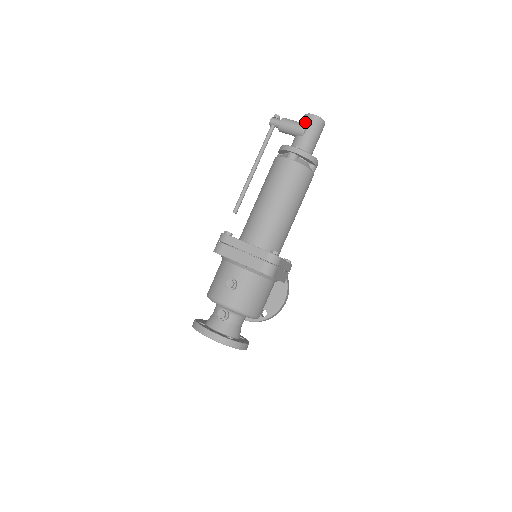
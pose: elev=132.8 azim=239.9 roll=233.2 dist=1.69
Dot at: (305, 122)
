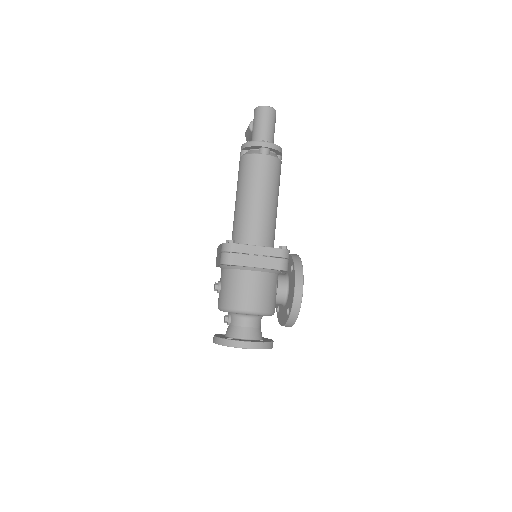
Dot at: occluded
